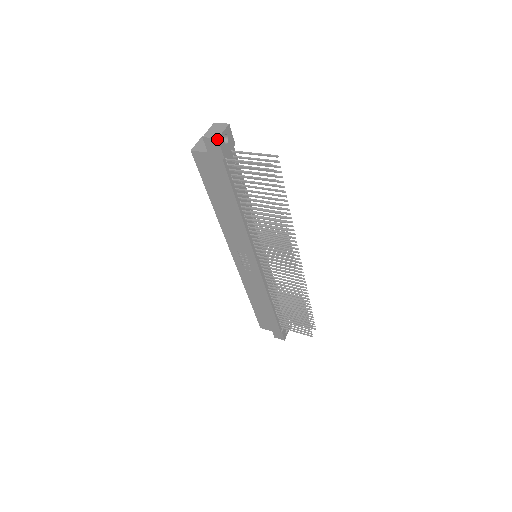
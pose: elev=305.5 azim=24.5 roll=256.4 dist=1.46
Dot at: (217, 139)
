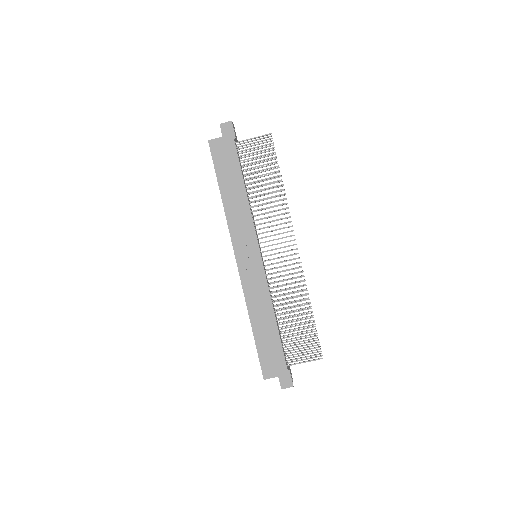
Dot at: (231, 121)
